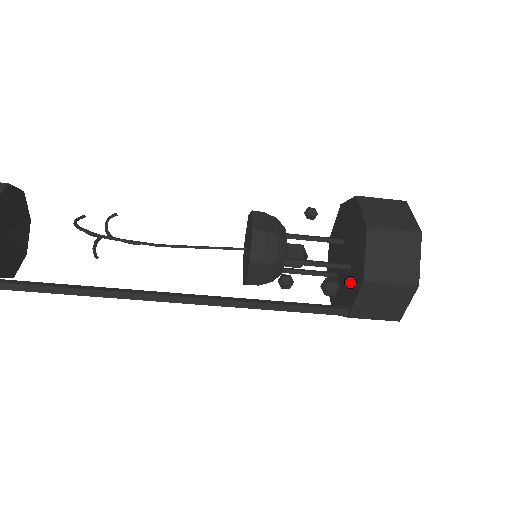
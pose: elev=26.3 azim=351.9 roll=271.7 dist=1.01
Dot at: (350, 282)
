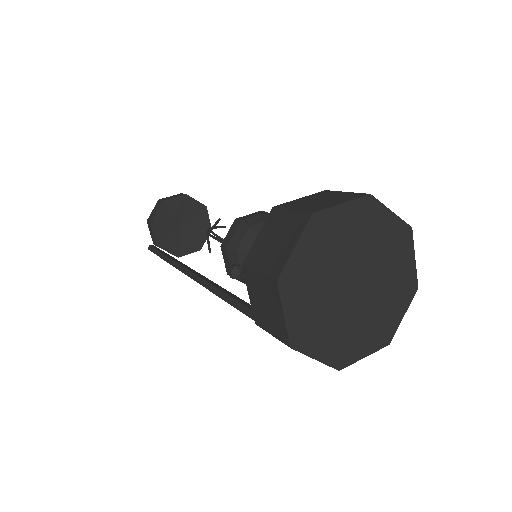
Dot at: occluded
